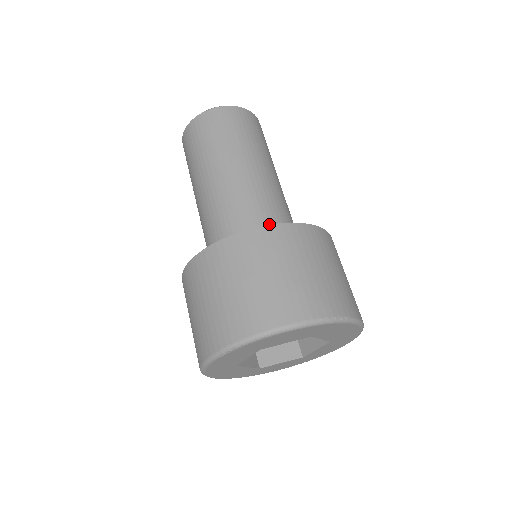
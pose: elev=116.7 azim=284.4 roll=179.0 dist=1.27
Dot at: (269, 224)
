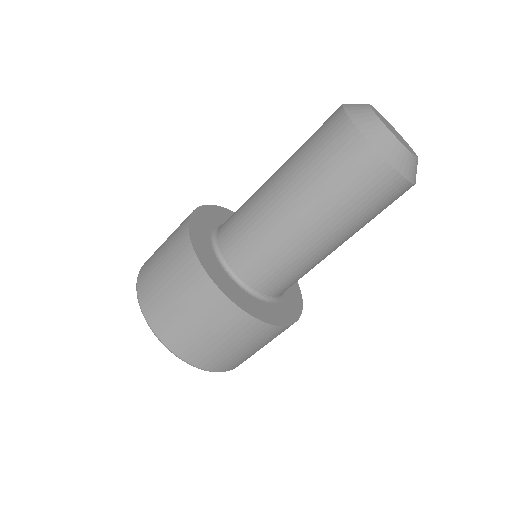
Dot at: (268, 283)
